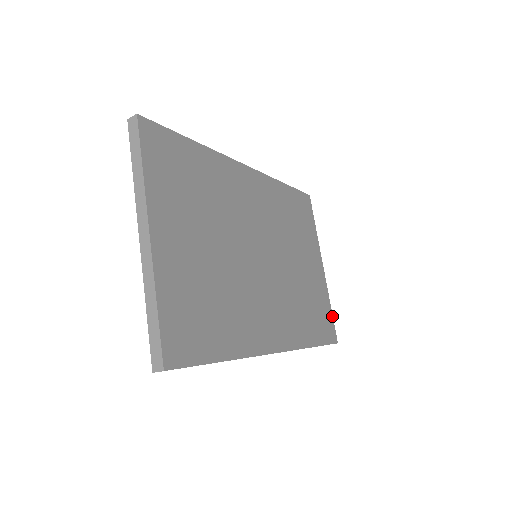
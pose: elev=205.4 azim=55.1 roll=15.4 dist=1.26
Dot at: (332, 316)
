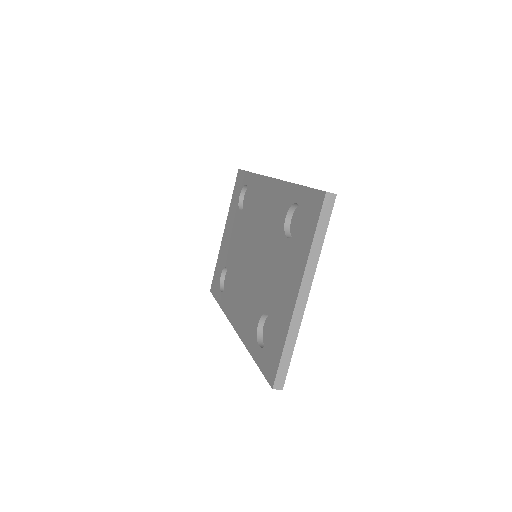
Dot at: occluded
